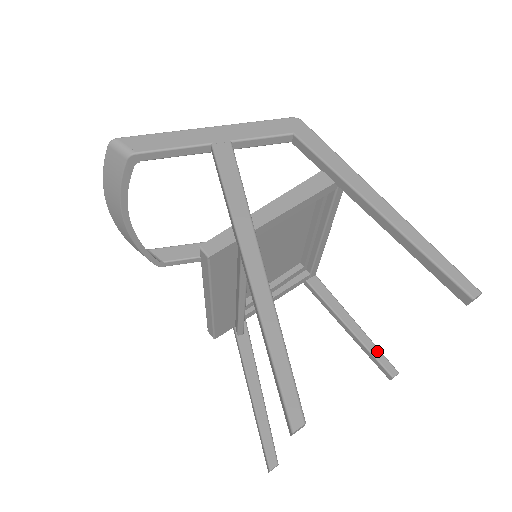
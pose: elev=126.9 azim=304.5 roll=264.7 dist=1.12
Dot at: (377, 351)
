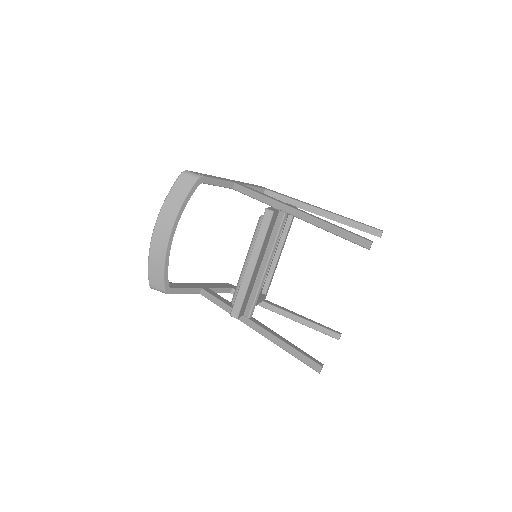
Dot at: (324, 326)
